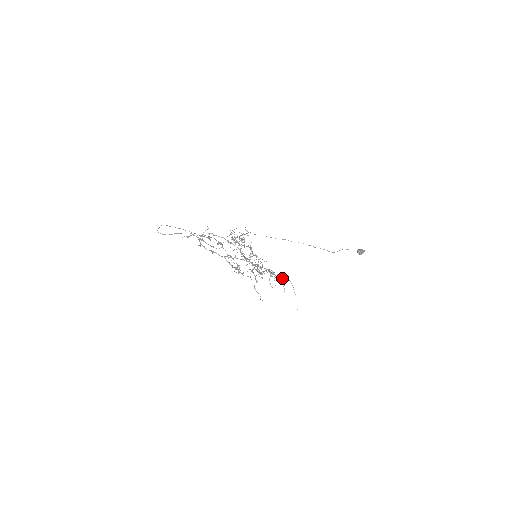
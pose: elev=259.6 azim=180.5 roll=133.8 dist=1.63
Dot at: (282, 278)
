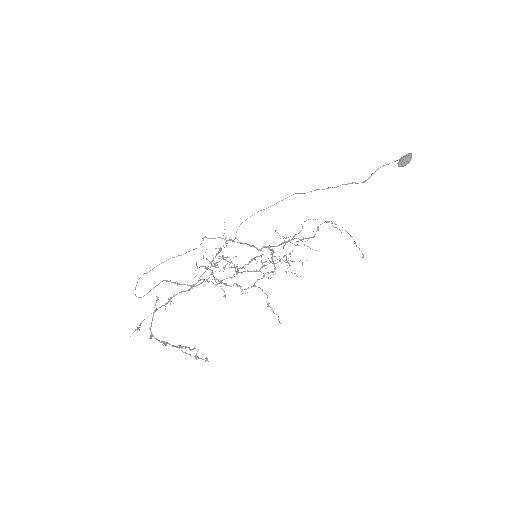
Dot at: (328, 222)
